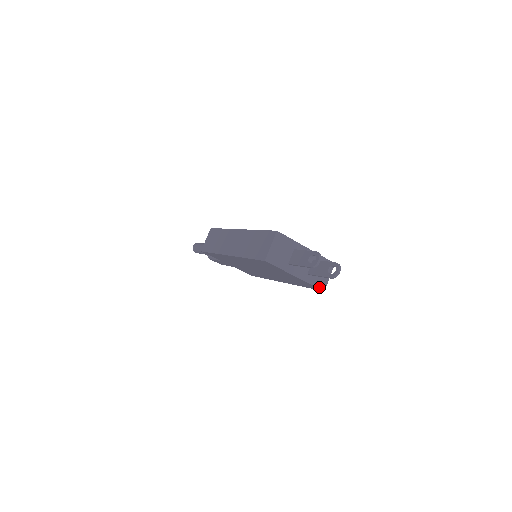
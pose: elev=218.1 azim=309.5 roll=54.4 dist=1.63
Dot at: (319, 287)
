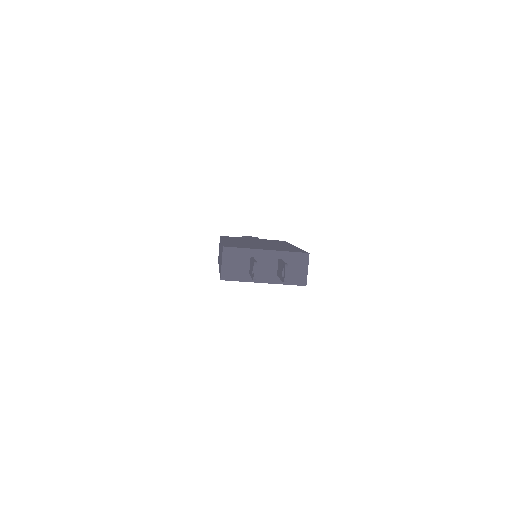
Dot at: (297, 284)
